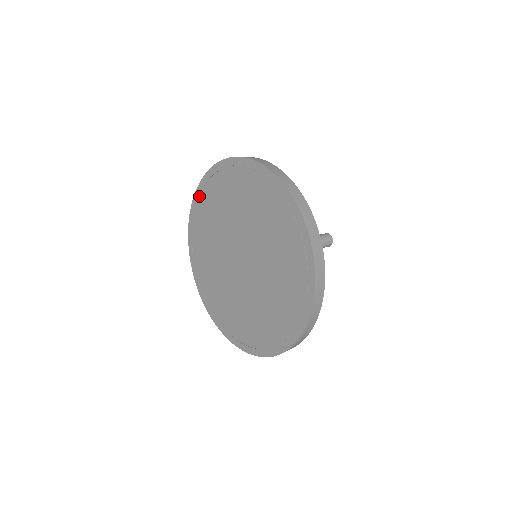
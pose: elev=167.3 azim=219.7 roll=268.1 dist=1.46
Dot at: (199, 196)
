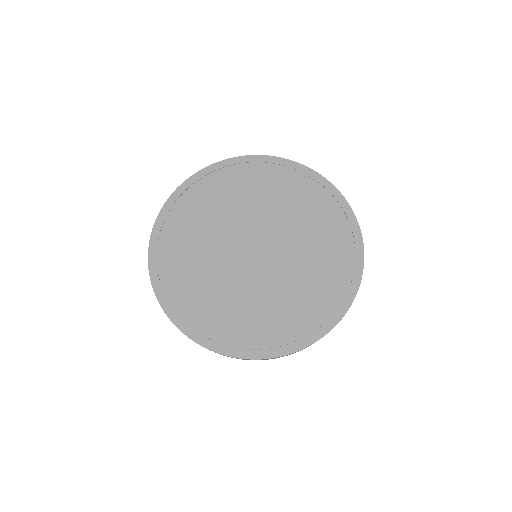
Dot at: (184, 192)
